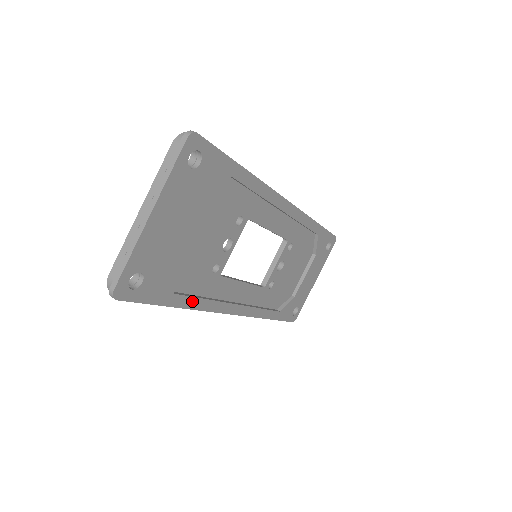
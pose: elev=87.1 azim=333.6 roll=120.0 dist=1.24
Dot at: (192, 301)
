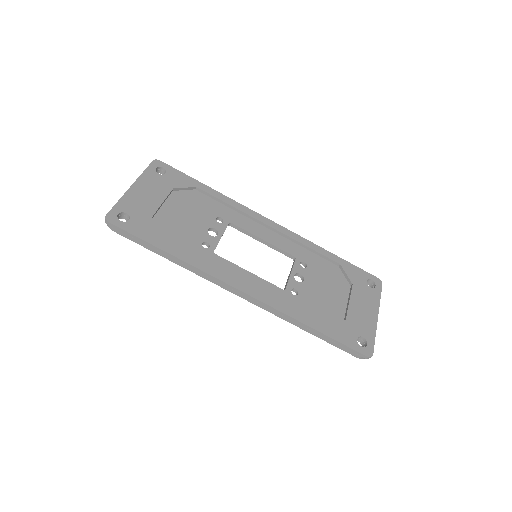
Dot at: (182, 254)
